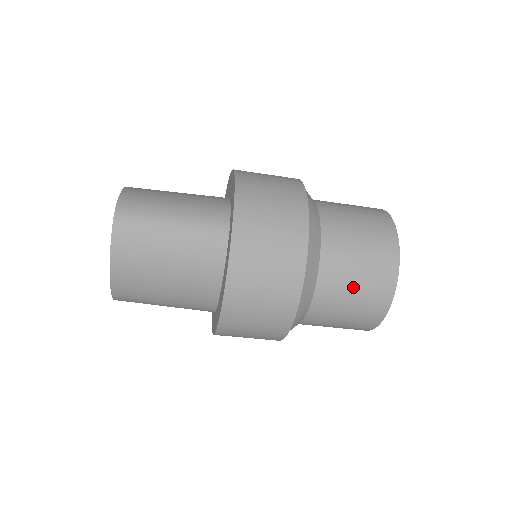
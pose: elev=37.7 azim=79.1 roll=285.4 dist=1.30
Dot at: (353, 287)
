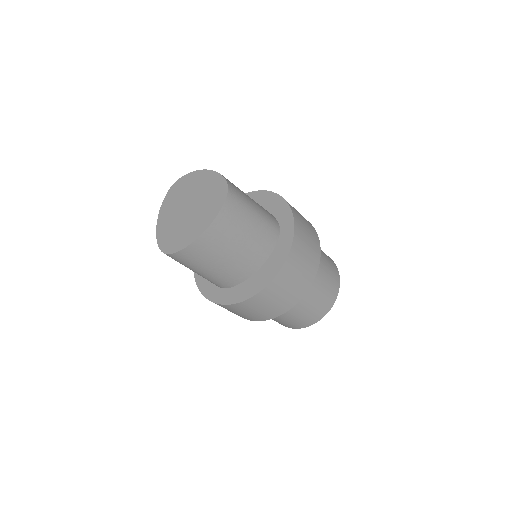
Dot at: (320, 295)
